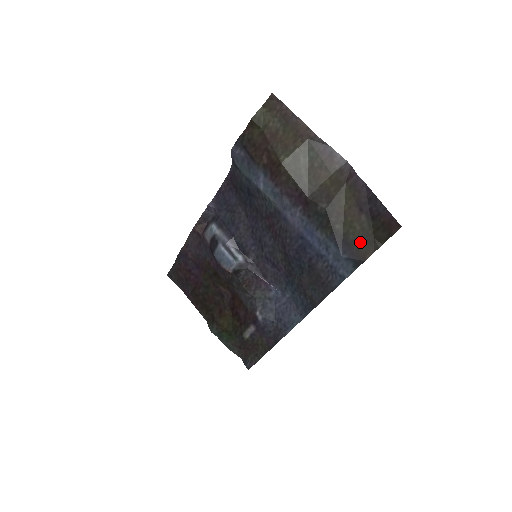
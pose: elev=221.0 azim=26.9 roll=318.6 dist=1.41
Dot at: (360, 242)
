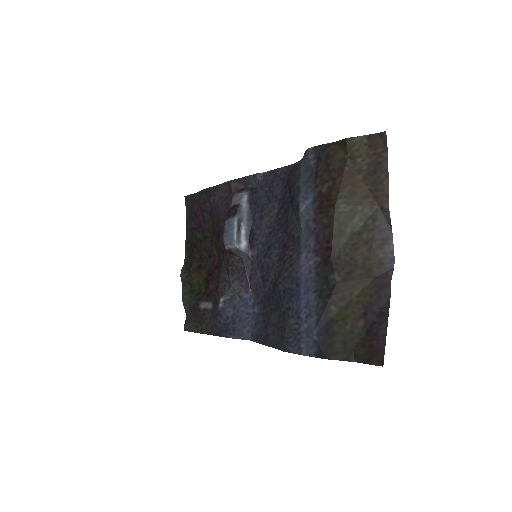
Dot at: (339, 340)
